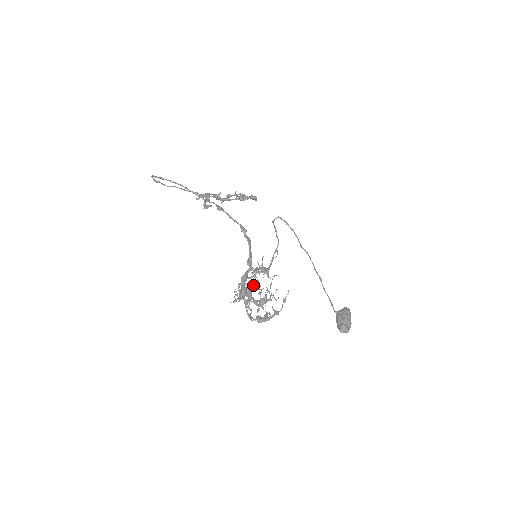
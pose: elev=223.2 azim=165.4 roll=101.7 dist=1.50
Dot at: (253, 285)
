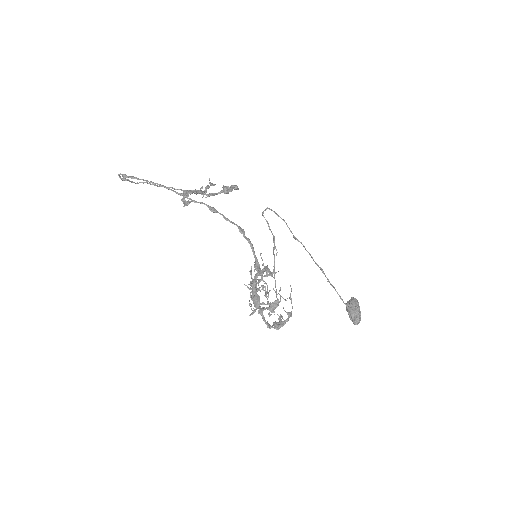
Dot at: occluded
